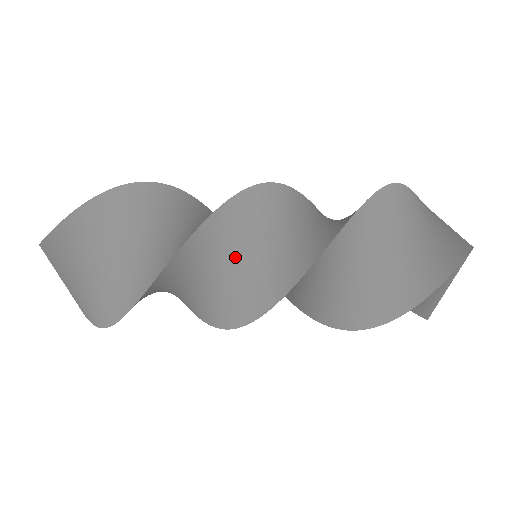
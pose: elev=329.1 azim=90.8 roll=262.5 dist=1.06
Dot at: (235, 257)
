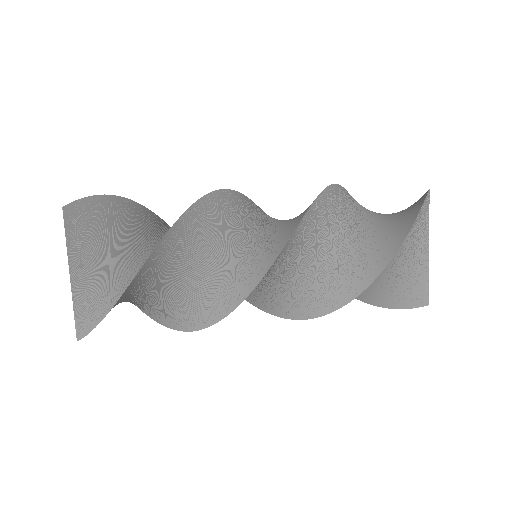
Dot at: (241, 232)
